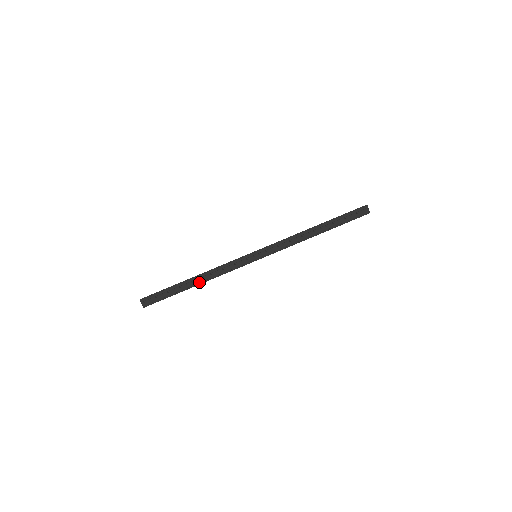
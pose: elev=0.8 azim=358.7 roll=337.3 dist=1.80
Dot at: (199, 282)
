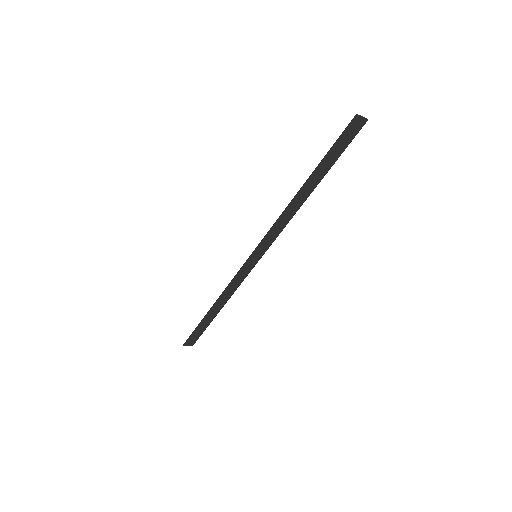
Dot at: (220, 306)
